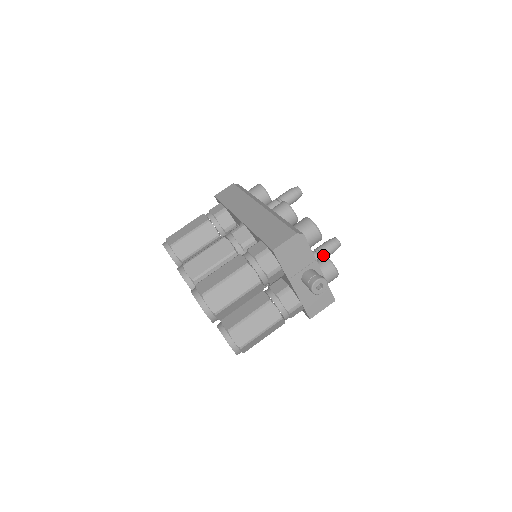
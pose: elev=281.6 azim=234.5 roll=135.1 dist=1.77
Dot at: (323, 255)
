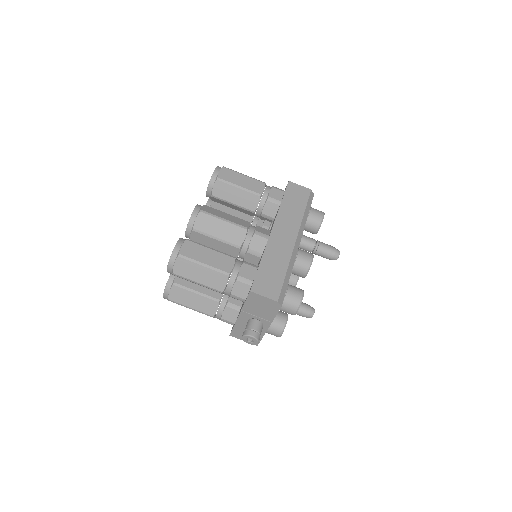
Dot at: occluded
